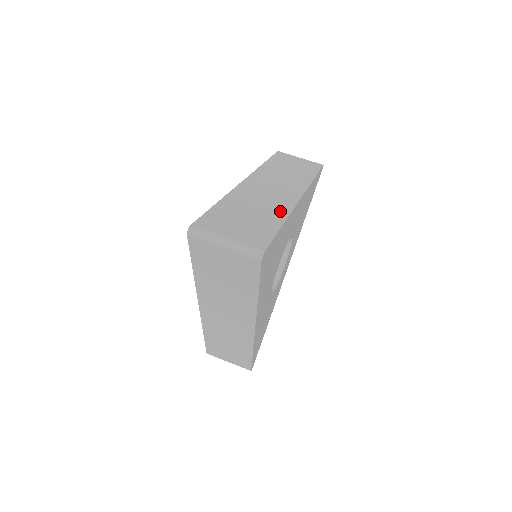
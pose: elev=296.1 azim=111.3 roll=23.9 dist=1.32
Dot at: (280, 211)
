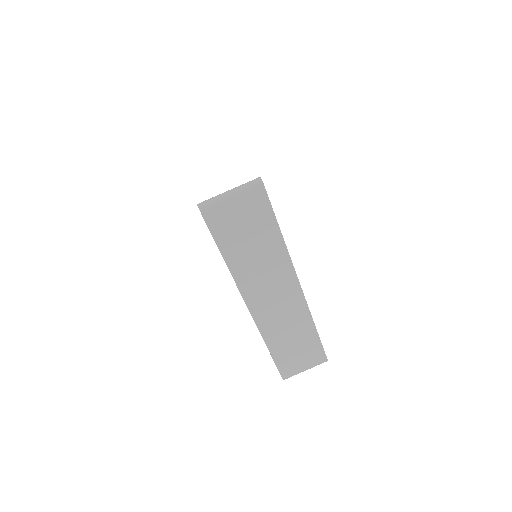
Dot at: occluded
